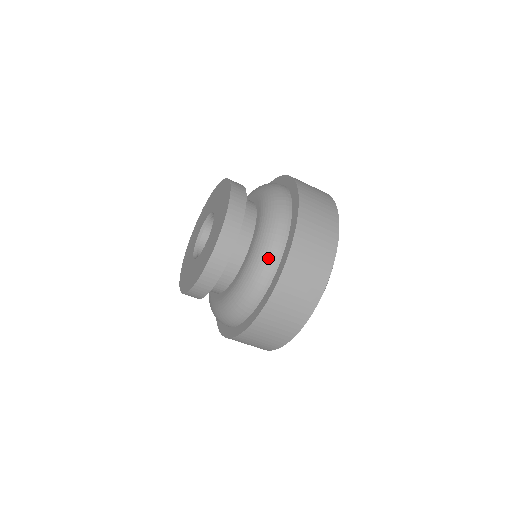
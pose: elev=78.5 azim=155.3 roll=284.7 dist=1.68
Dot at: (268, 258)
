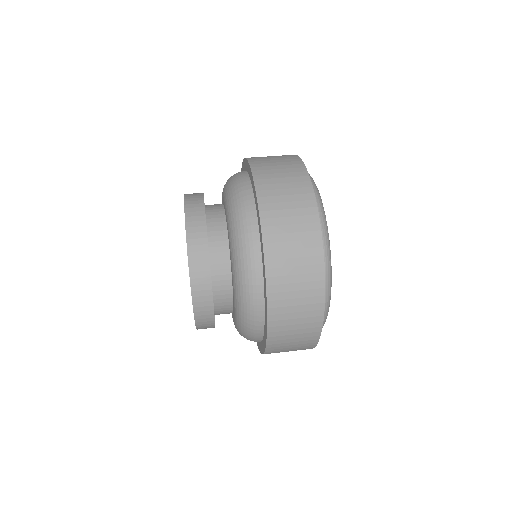
Dot at: (237, 182)
